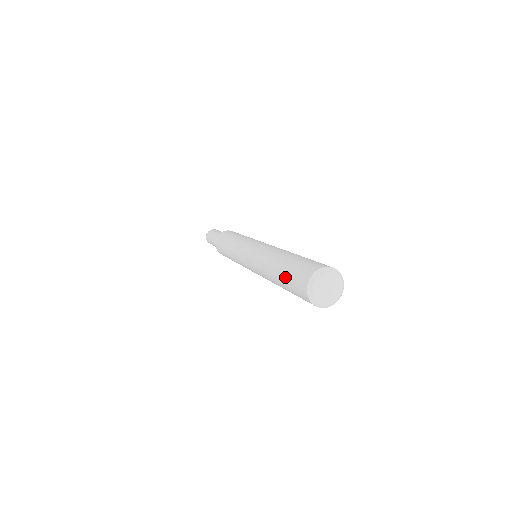
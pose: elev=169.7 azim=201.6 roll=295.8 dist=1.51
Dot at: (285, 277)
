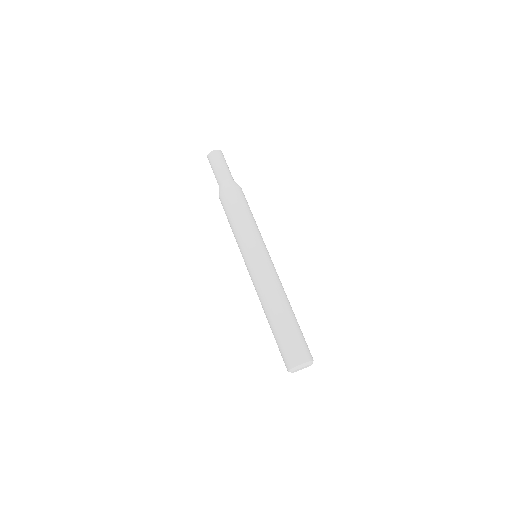
Dot at: occluded
